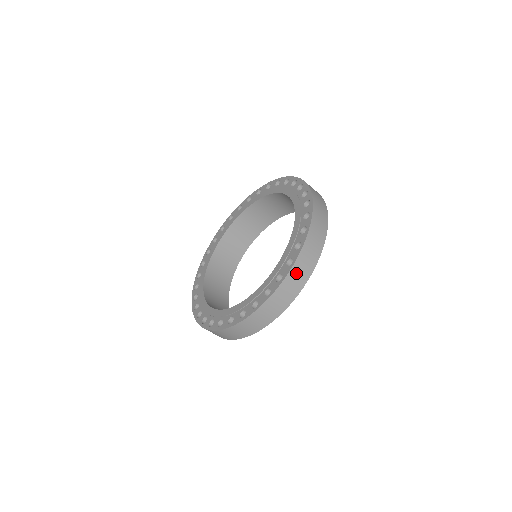
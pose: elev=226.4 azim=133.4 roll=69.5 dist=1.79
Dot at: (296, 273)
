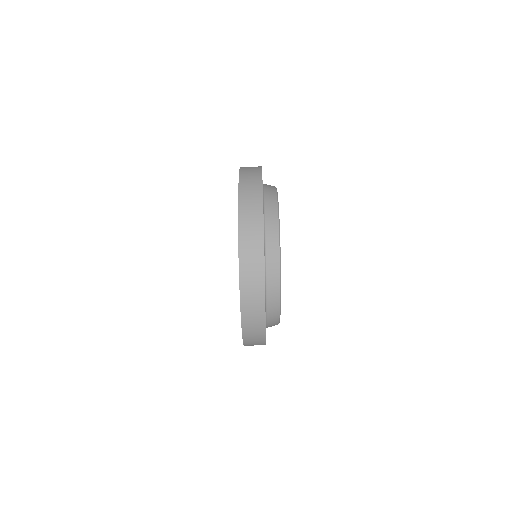
Dot at: (246, 176)
